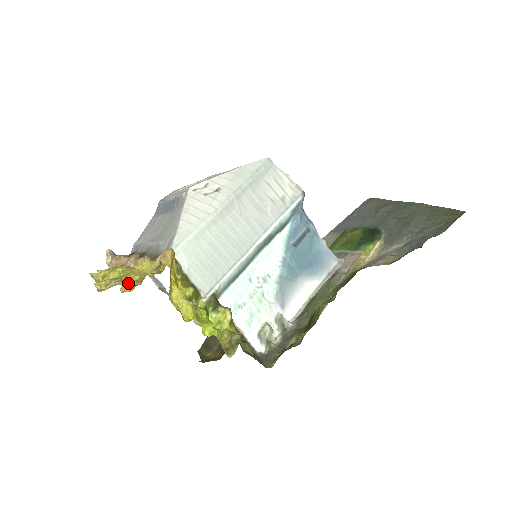
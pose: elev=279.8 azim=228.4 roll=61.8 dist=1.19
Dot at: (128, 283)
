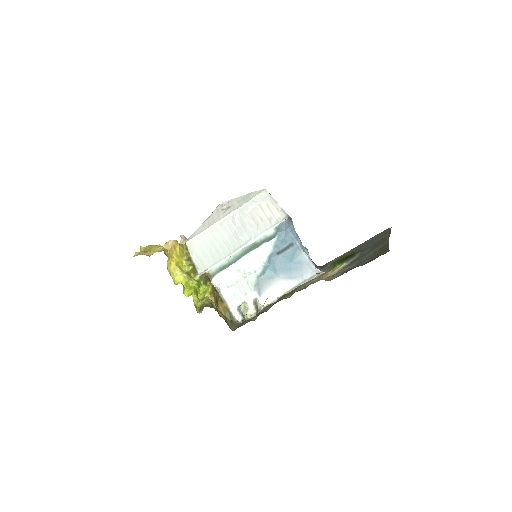
Dot at: (149, 255)
